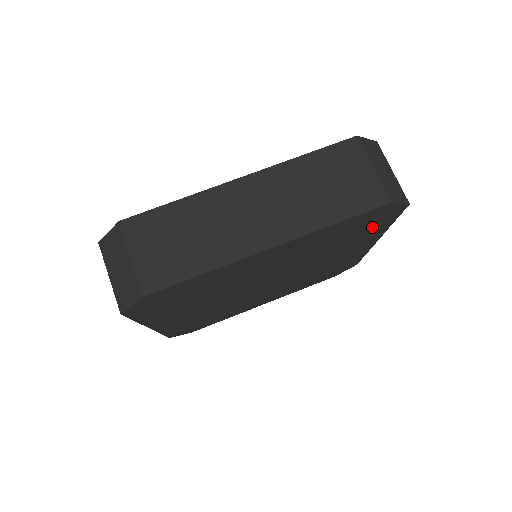
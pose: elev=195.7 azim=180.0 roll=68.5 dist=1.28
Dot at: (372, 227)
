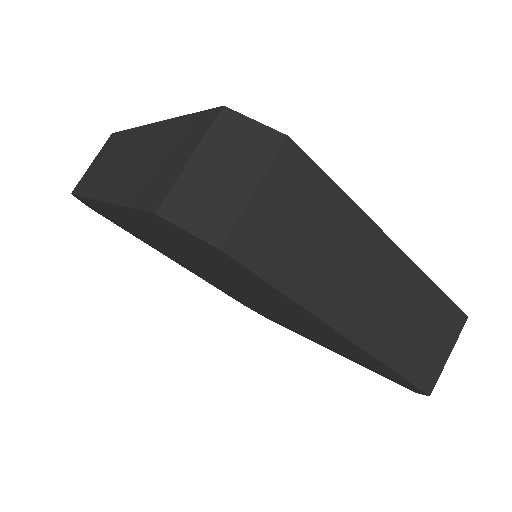
Dot at: occluded
